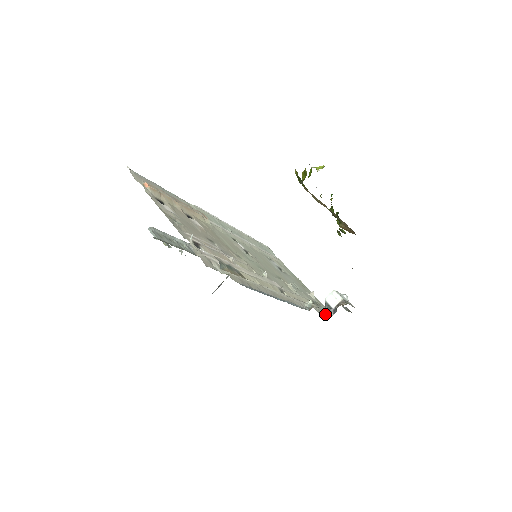
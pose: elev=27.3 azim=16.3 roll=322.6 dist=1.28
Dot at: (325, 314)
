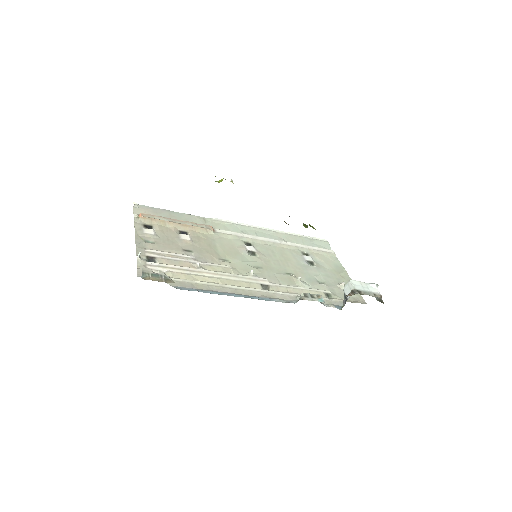
Dot at: (341, 305)
